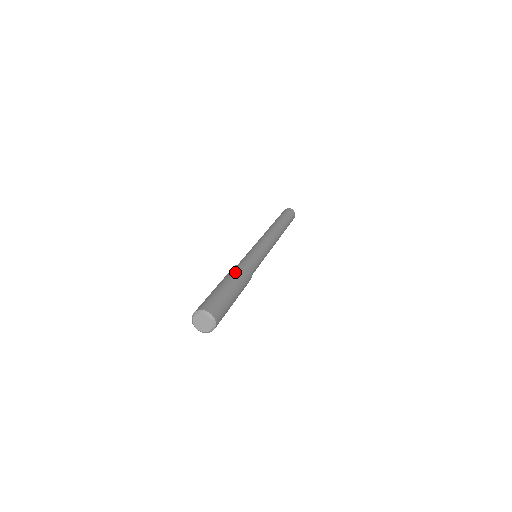
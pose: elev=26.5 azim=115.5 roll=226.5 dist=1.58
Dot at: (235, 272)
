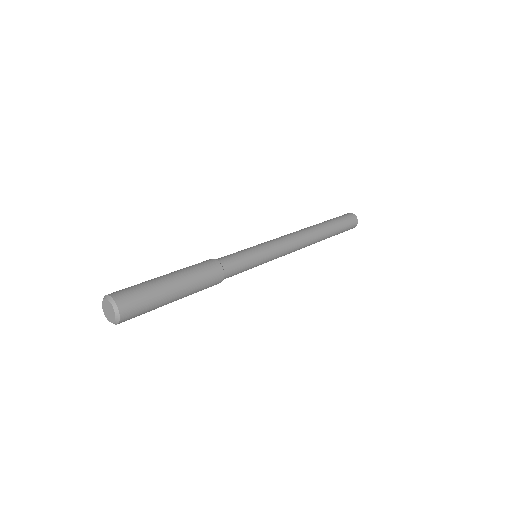
Dot at: (196, 265)
